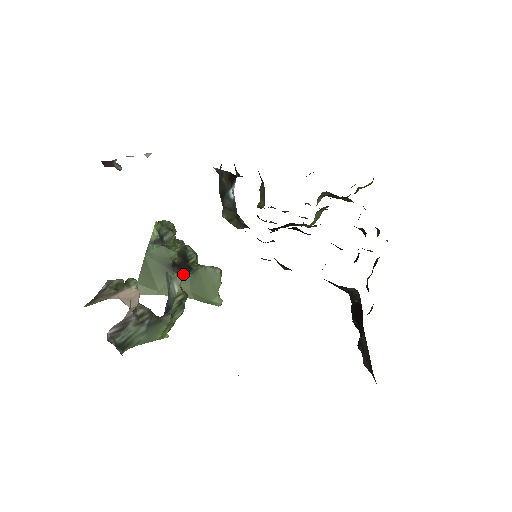
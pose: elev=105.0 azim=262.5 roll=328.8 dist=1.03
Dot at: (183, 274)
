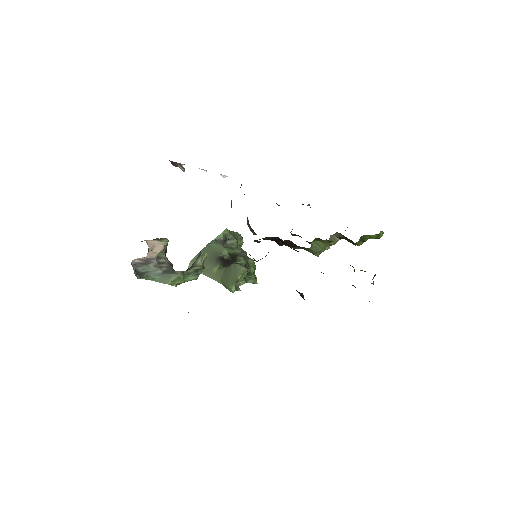
Dot at: (224, 266)
